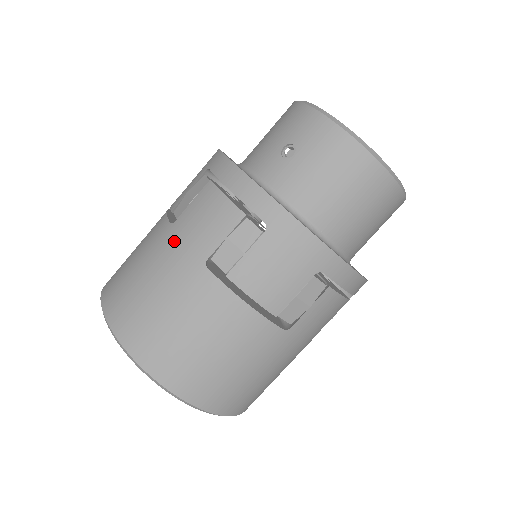
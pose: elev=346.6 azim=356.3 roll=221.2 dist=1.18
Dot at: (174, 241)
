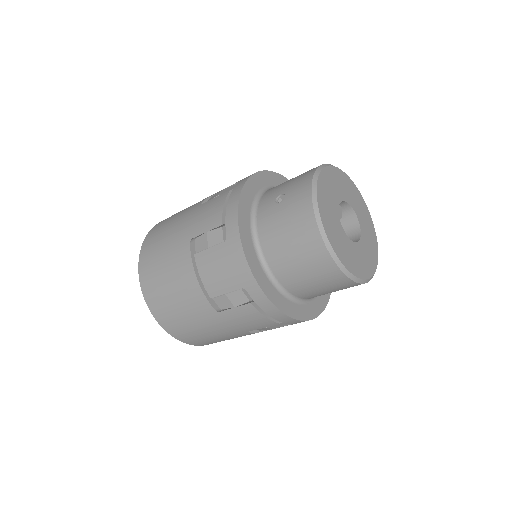
Dot at: (191, 216)
